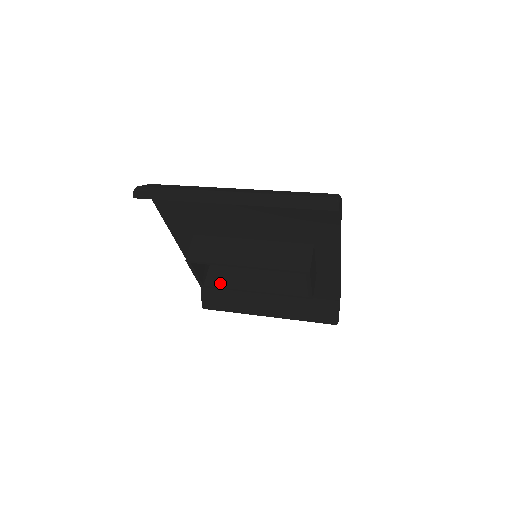
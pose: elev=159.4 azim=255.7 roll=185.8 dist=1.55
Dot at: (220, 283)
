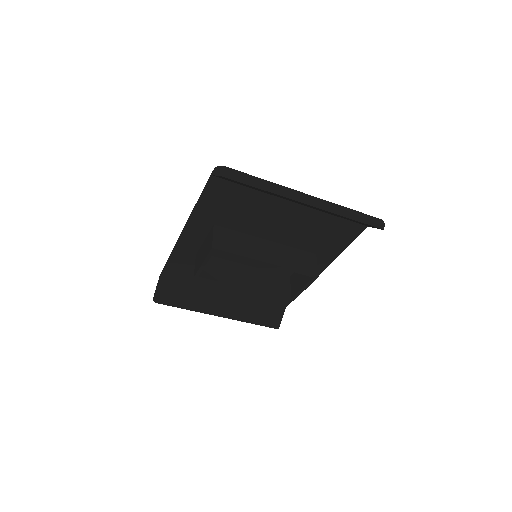
Dot at: (214, 276)
